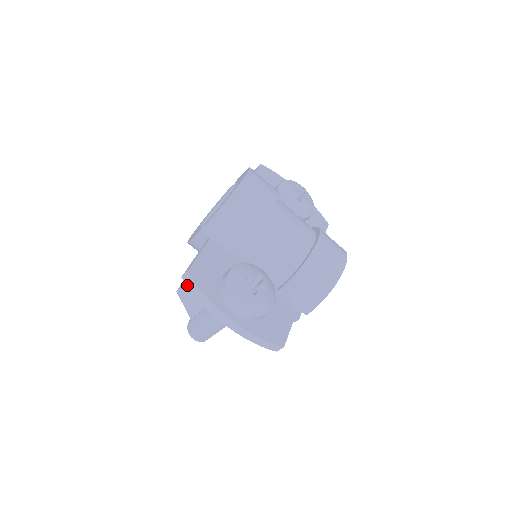
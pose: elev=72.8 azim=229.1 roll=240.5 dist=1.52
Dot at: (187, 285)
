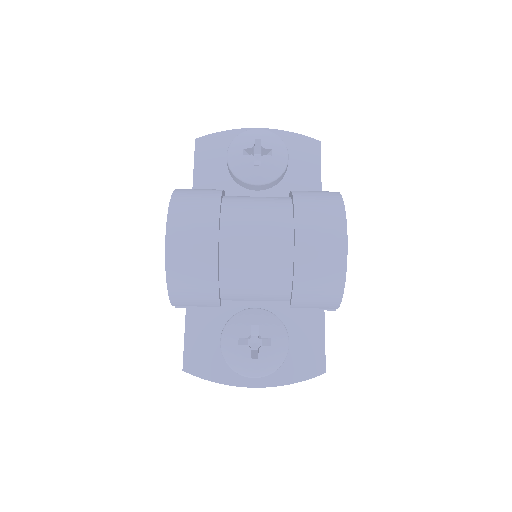
Dot at: occluded
